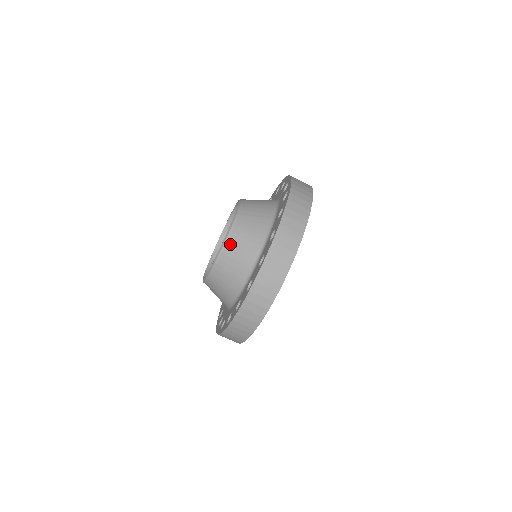
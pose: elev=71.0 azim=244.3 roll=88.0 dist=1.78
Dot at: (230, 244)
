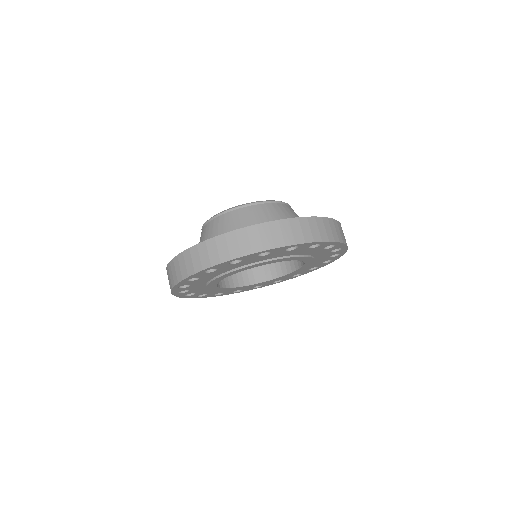
Dot at: (234, 213)
